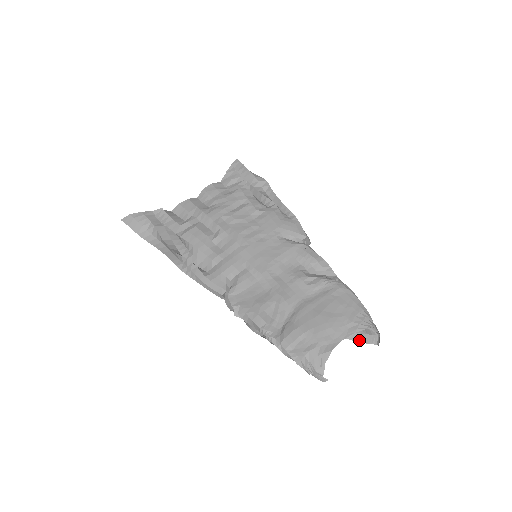
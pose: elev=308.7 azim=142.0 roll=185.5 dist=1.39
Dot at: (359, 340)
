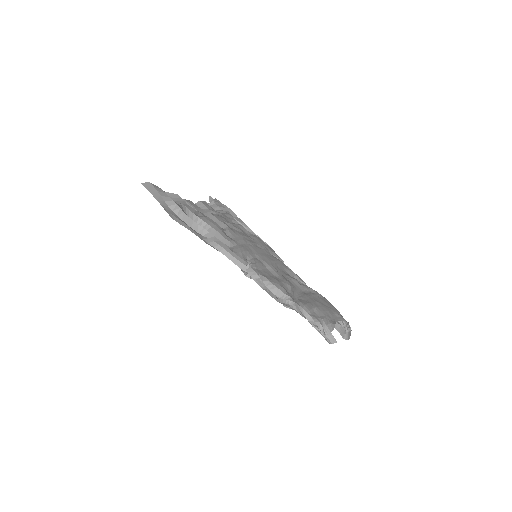
Dot at: (339, 330)
